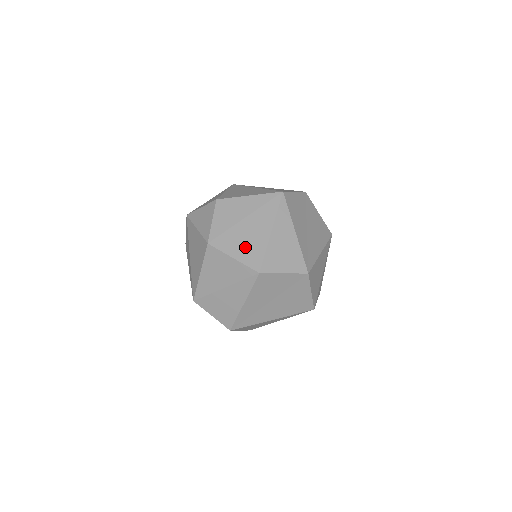
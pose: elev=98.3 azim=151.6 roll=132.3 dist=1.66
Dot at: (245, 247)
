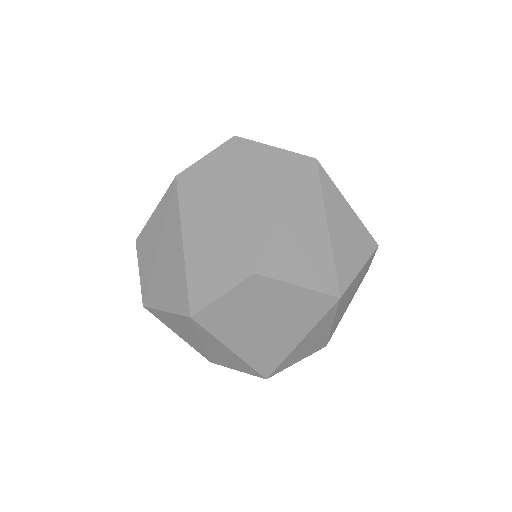
Dot at: (169, 288)
